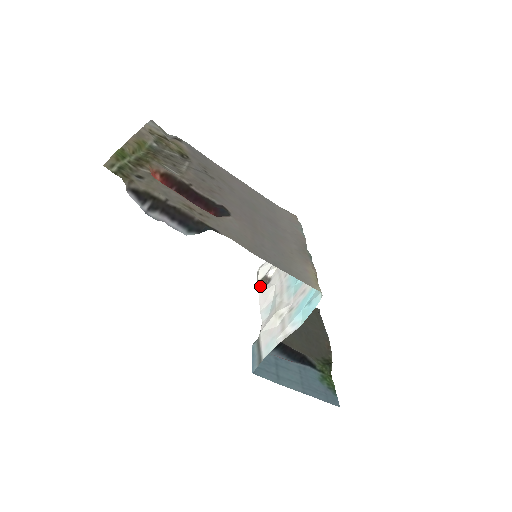
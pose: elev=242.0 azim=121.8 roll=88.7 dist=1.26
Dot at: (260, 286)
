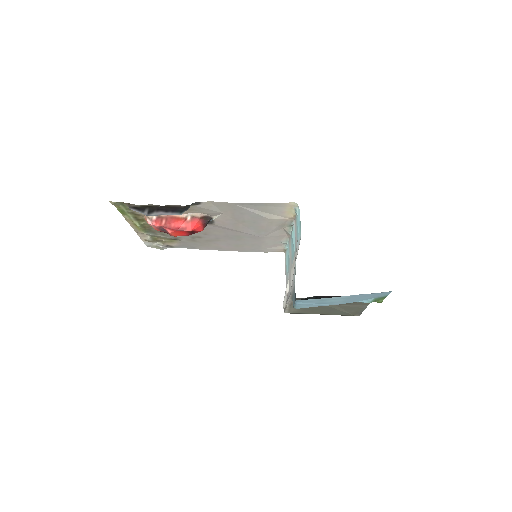
Dot at: (286, 305)
